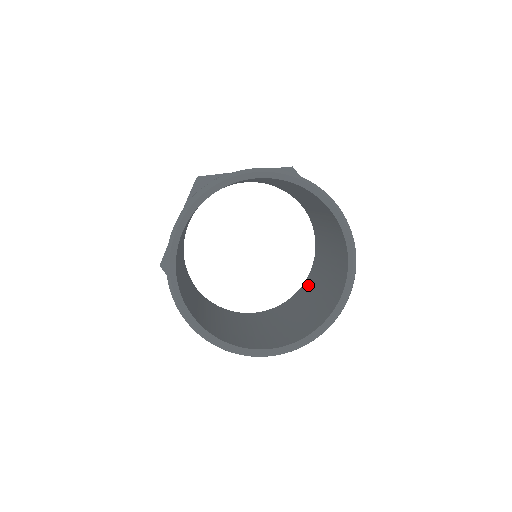
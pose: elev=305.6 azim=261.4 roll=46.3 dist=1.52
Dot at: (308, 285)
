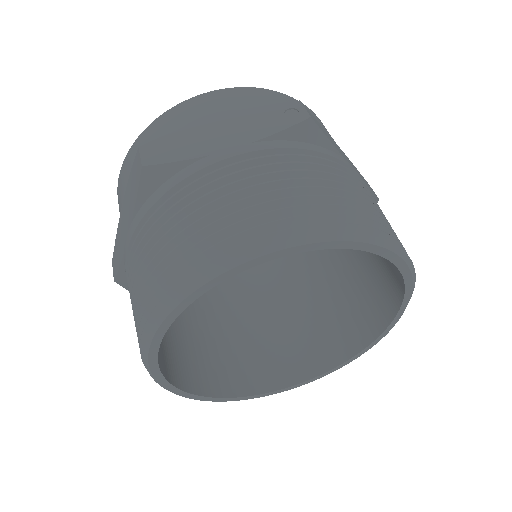
Dot at: occluded
